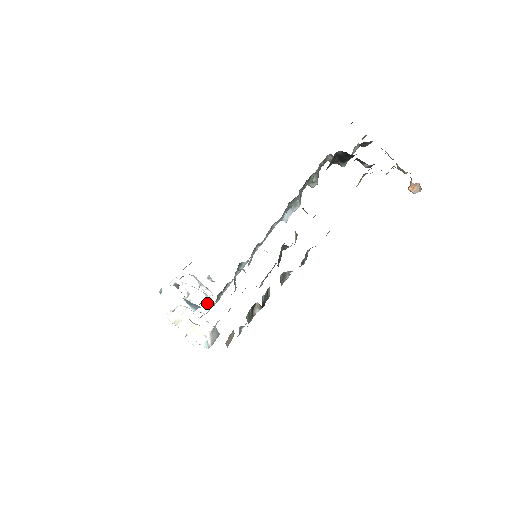
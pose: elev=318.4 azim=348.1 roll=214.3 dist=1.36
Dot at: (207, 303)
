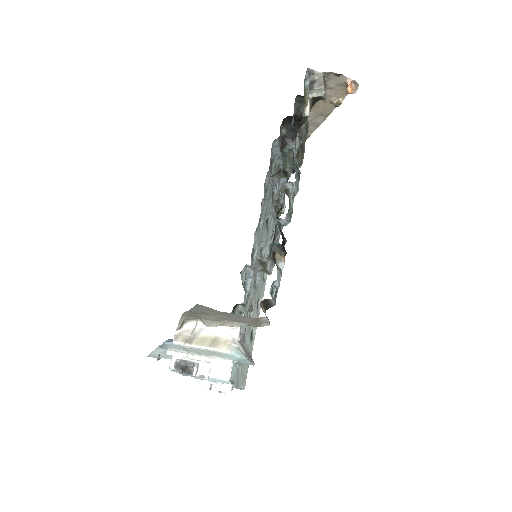
Dot at: occluded
